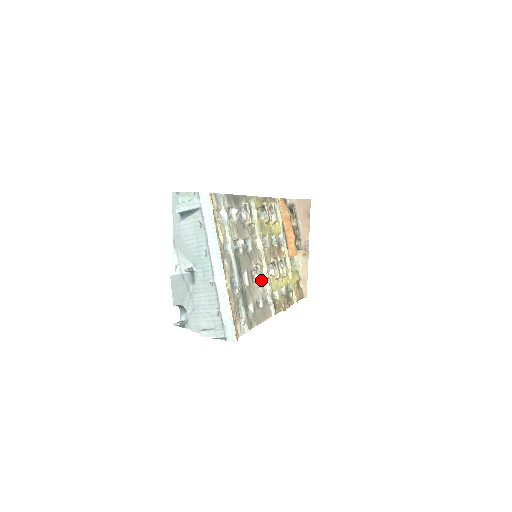
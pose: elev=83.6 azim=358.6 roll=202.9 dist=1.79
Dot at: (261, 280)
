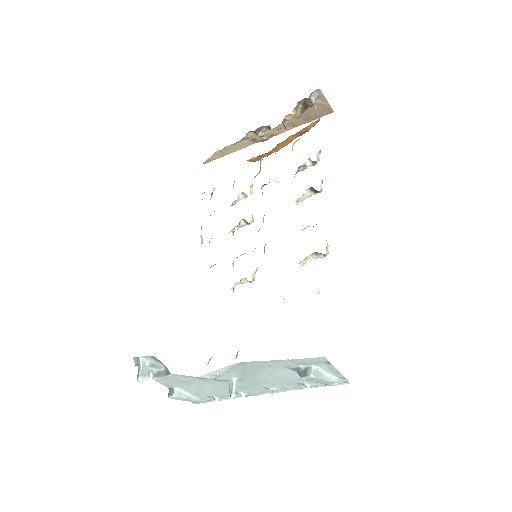
Dot at: (238, 284)
